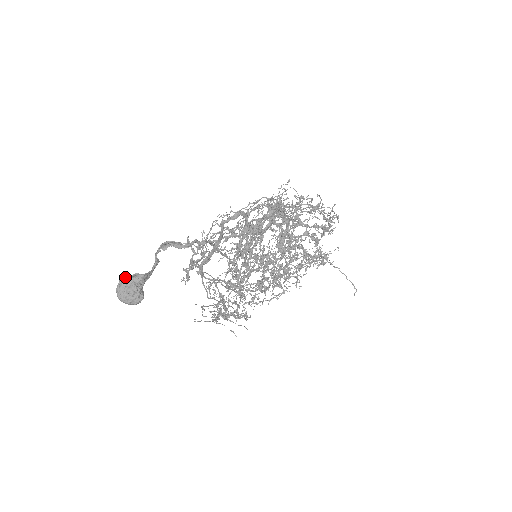
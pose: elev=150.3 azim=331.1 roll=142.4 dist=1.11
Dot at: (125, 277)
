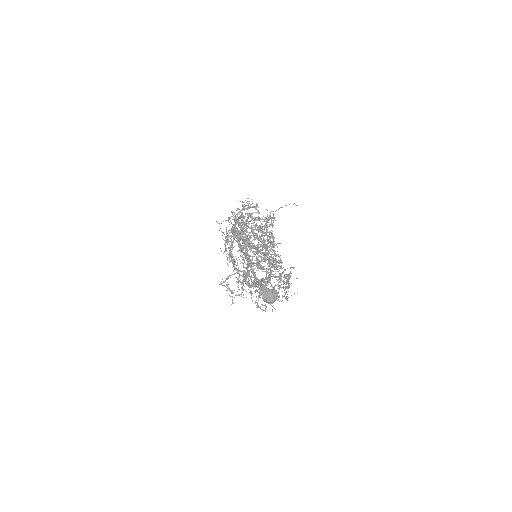
Dot at: (262, 294)
